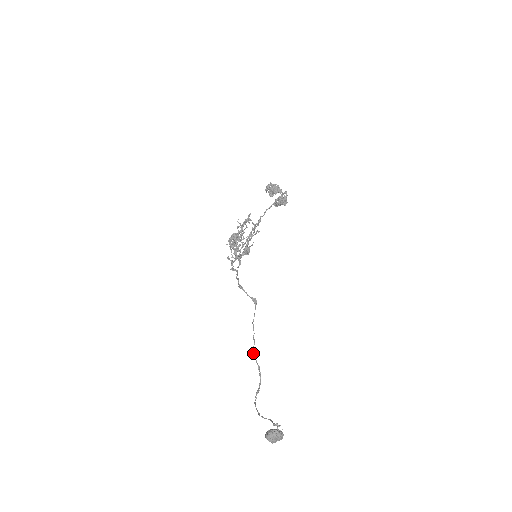
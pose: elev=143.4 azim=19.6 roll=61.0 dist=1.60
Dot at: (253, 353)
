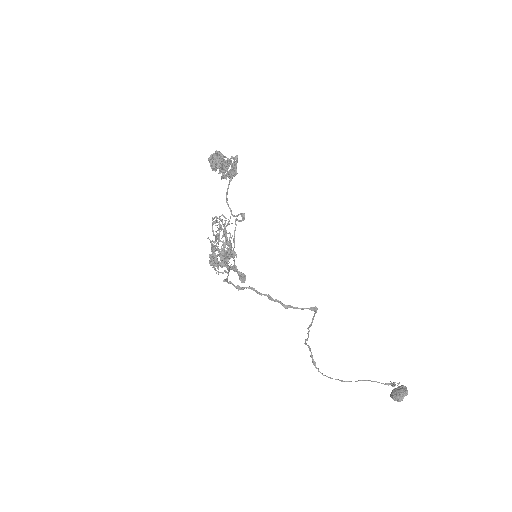
Dot at: (305, 343)
